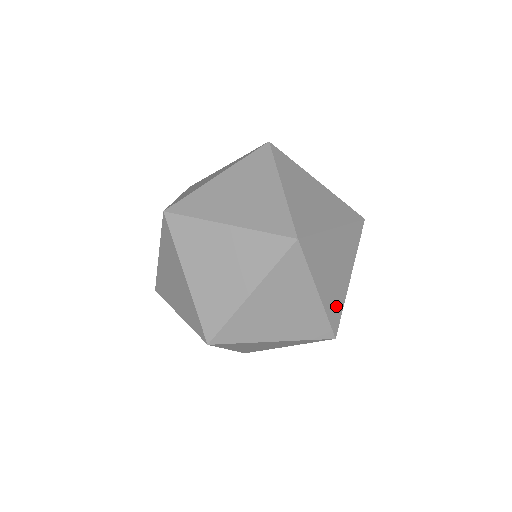
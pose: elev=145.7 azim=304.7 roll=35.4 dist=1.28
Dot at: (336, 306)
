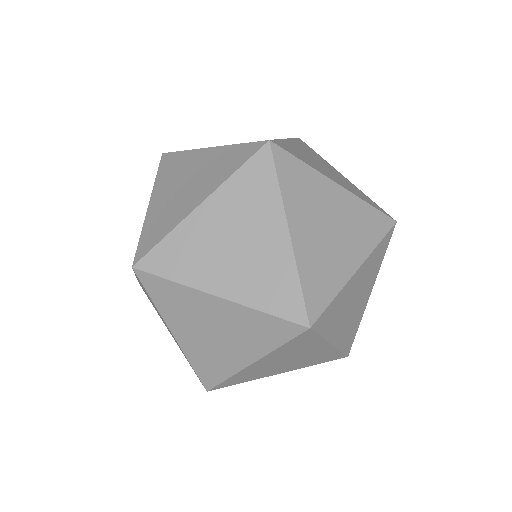
Dot at: (351, 333)
